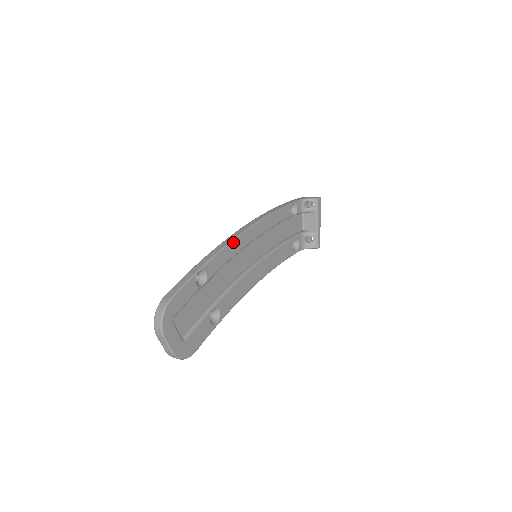
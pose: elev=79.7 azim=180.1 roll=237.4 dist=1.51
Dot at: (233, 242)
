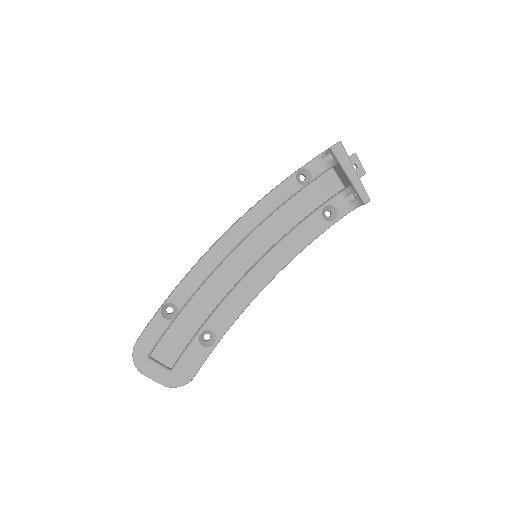
Dot at: (202, 261)
